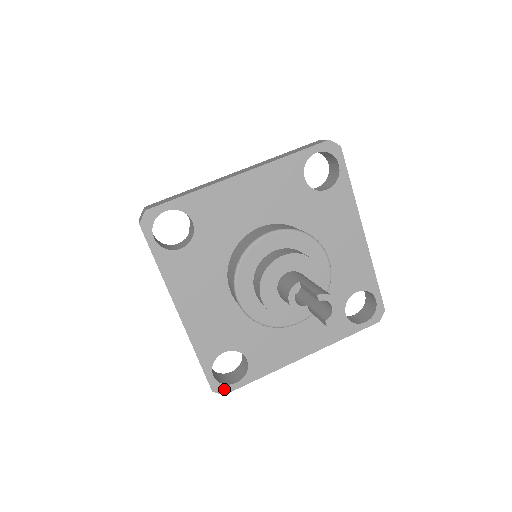
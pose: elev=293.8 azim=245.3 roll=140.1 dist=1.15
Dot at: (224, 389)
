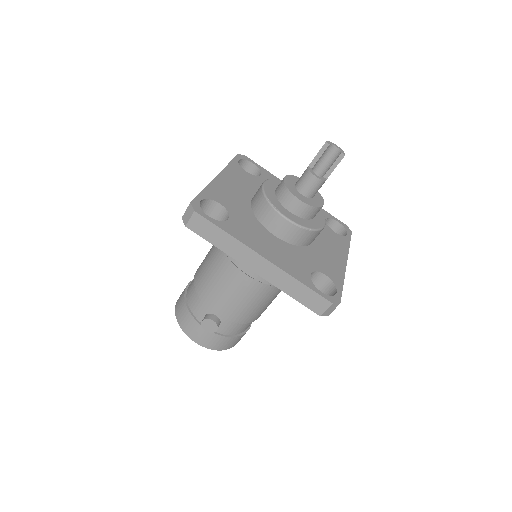
Dot at: (336, 299)
